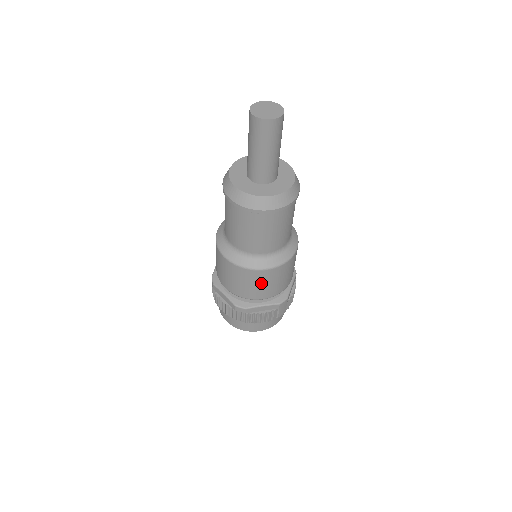
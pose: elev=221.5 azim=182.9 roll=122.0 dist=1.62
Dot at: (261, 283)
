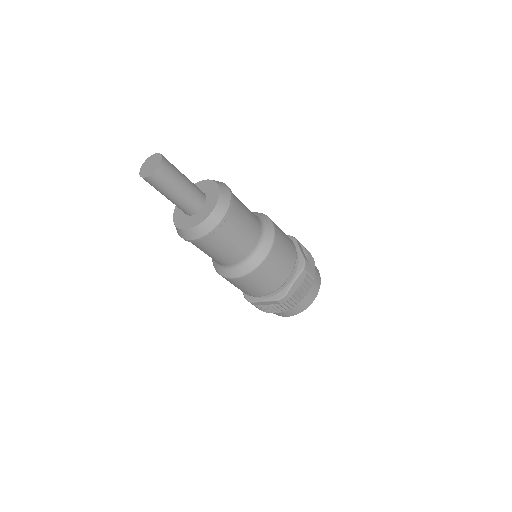
Dot at: (274, 269)
